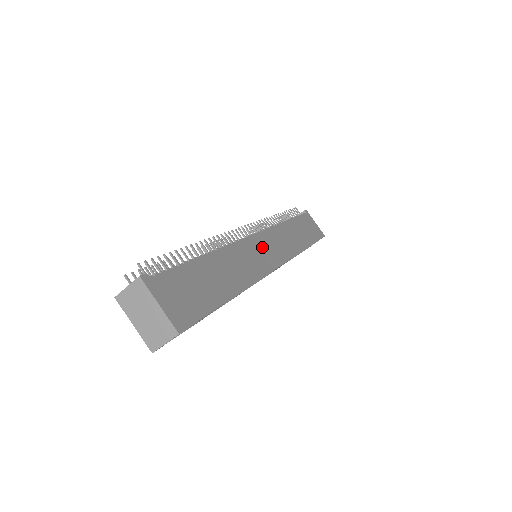
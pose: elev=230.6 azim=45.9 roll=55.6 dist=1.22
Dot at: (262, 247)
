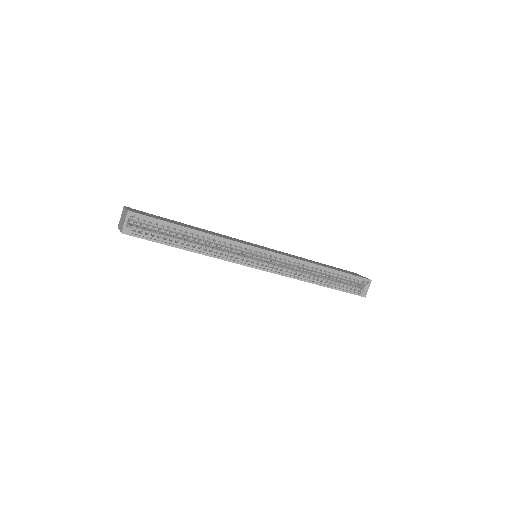
Dot at: (255, 245)
